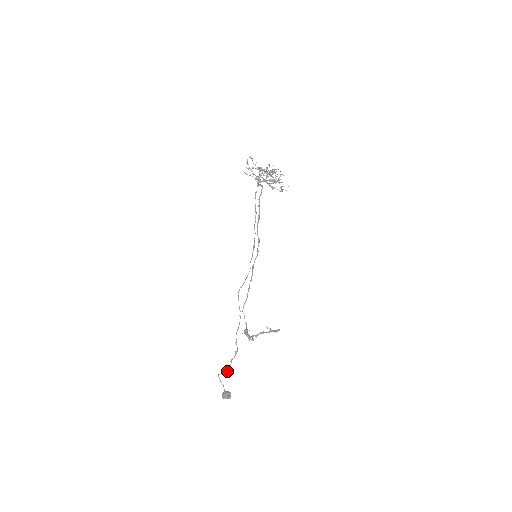
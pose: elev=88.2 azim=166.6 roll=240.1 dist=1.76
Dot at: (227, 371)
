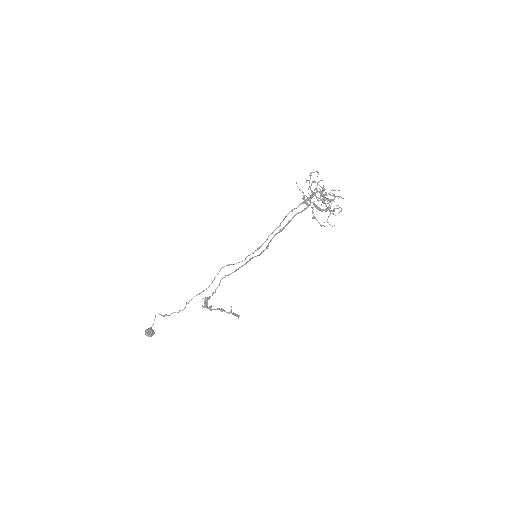
Dot at: occluded
